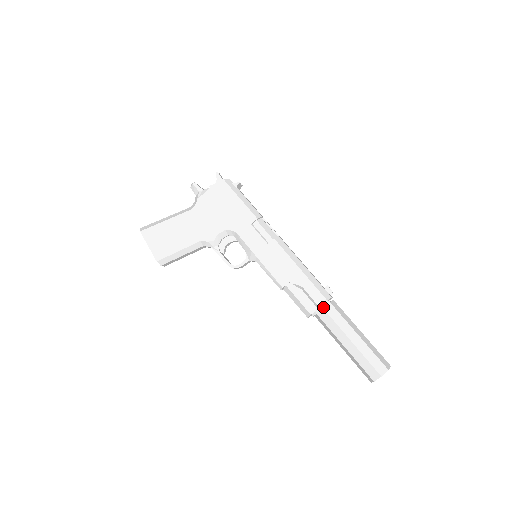
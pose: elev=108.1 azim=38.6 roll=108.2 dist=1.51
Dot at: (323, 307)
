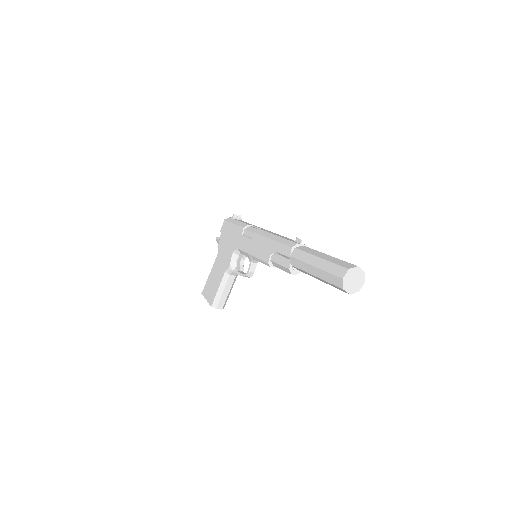
Dot at: (290, 255)
